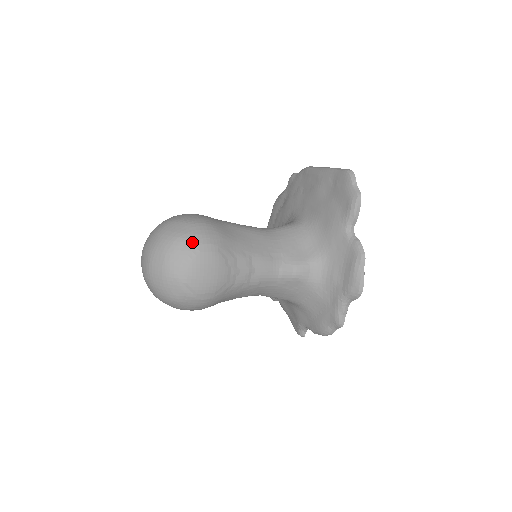
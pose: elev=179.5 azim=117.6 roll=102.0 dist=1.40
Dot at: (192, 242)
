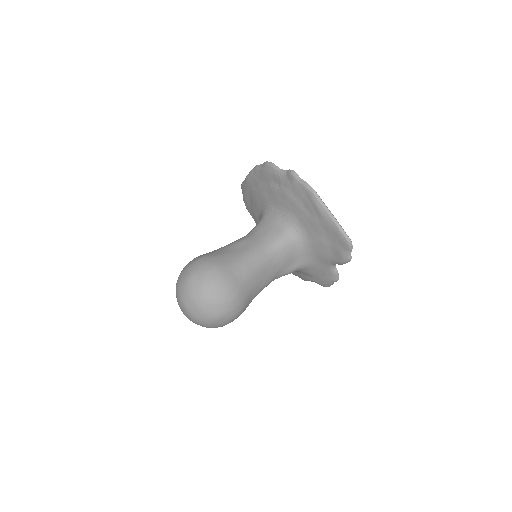
Dot at: (227, 318)
